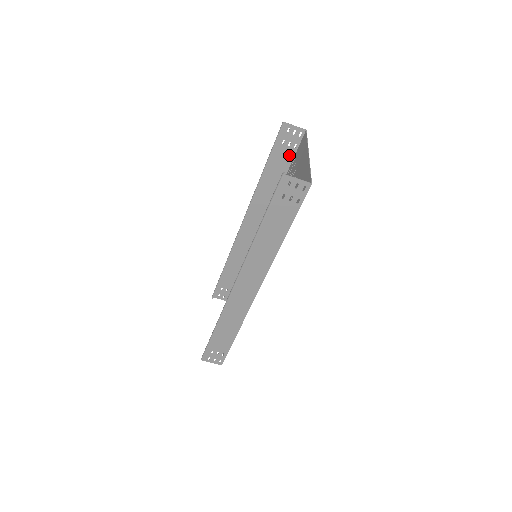
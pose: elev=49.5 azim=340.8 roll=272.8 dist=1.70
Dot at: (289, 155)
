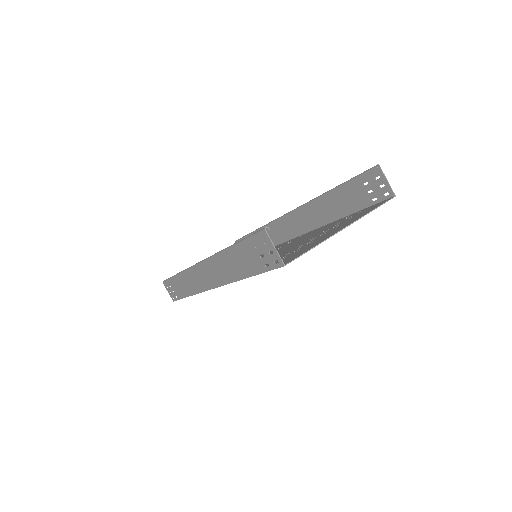
Dot at: (363, 201)
